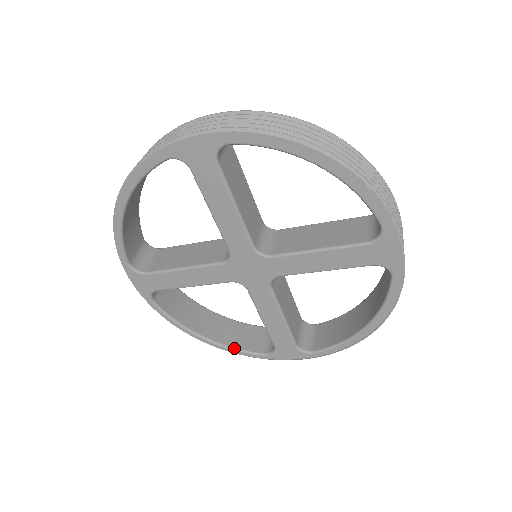
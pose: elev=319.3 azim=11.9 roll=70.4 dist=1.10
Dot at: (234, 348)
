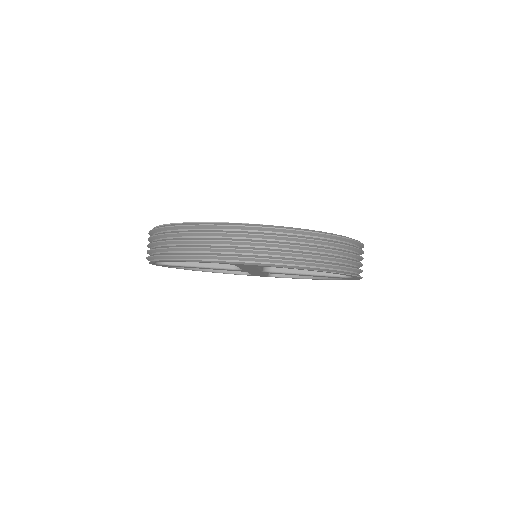
Dot at: (221, 272)
